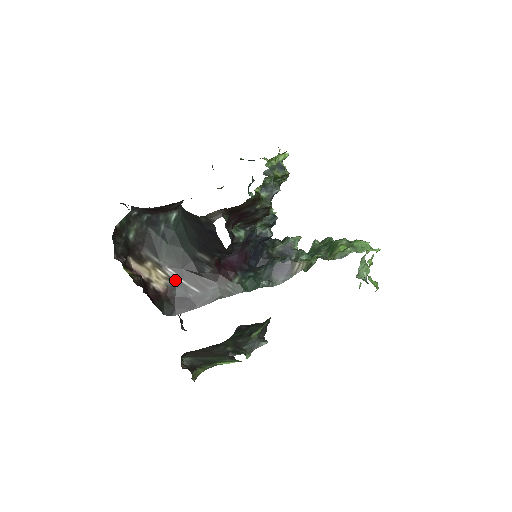
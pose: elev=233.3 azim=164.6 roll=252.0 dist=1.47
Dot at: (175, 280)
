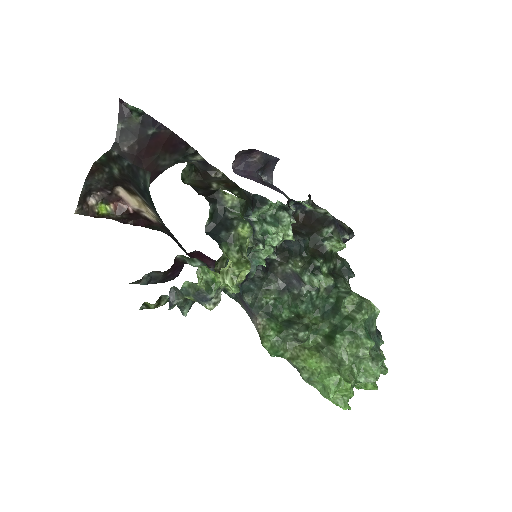
Dot at: (162, 223)
